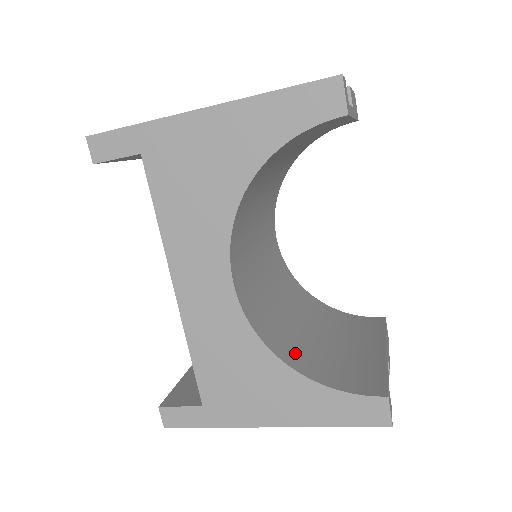
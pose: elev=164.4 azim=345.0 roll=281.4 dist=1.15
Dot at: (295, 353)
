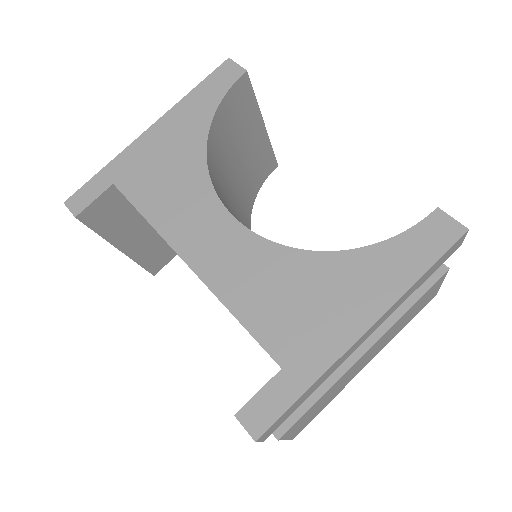
Dot at: occluded
